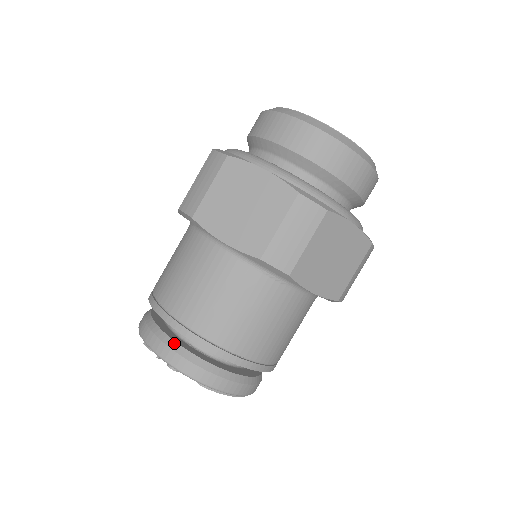
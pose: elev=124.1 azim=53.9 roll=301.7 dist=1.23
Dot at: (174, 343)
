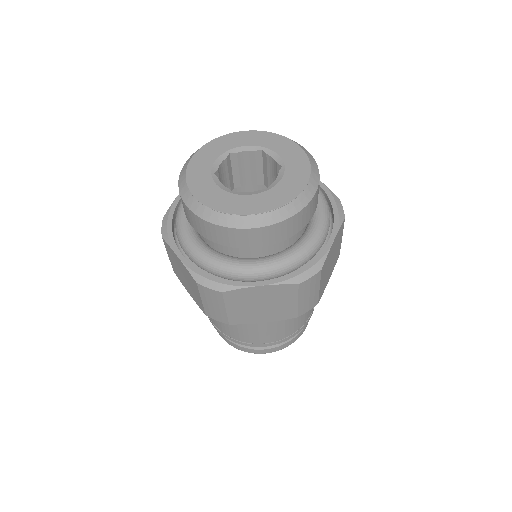
Dot at: occluded
